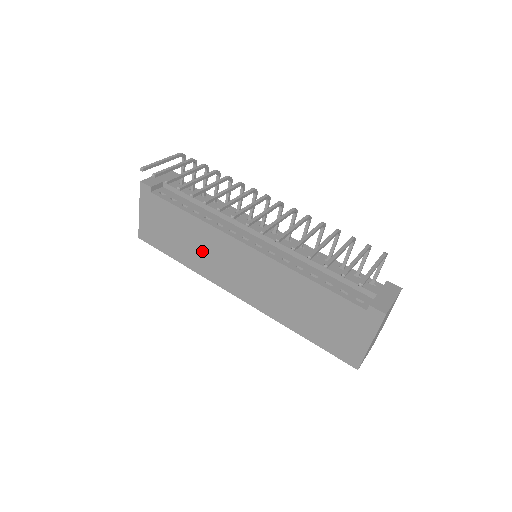
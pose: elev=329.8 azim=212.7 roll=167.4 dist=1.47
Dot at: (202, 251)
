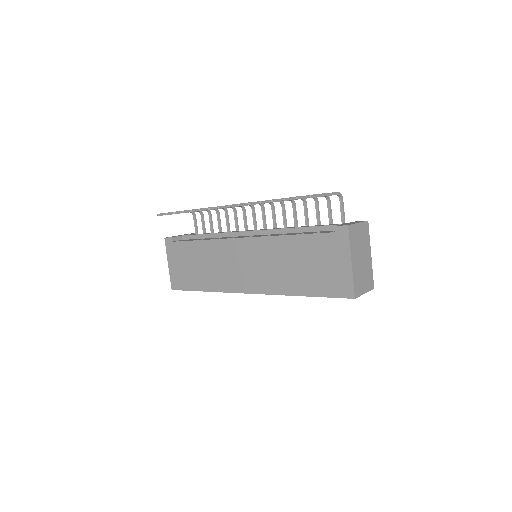
Dot at: (214, 268)
